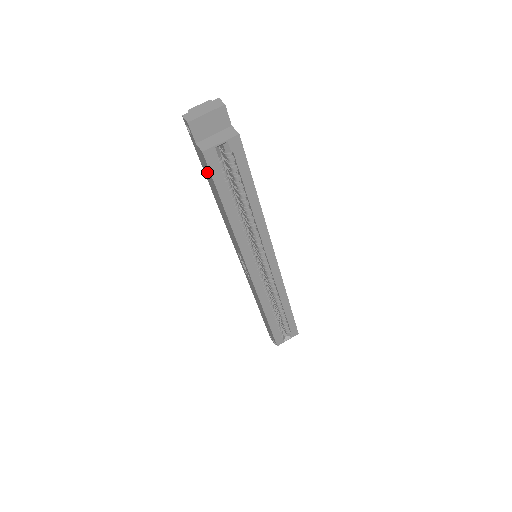
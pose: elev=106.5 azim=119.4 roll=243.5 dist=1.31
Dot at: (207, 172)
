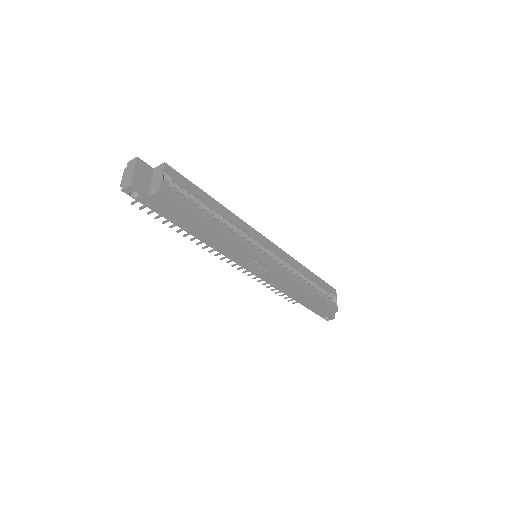
Dot at: (173, 212)
